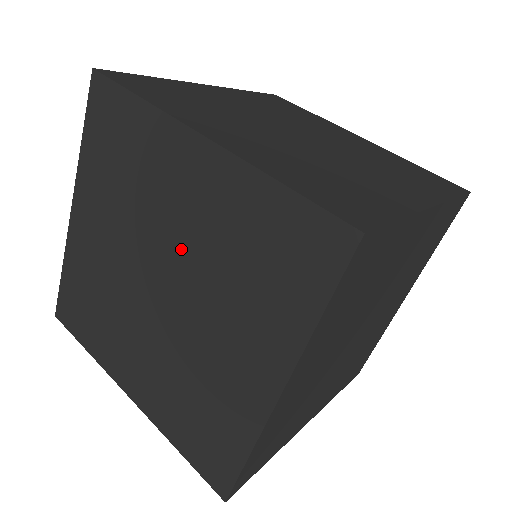
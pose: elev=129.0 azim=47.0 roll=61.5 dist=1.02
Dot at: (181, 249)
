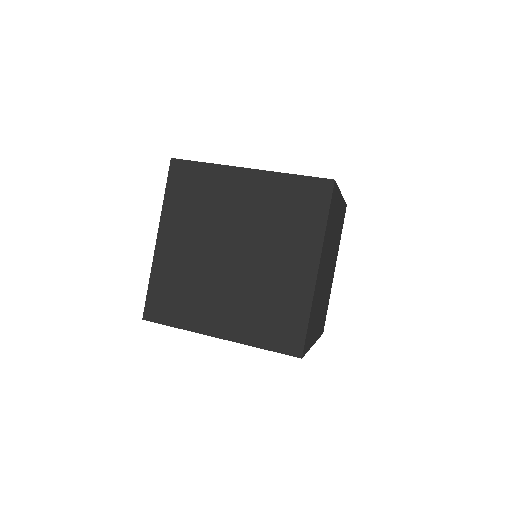
Dot at: (260, 265)
